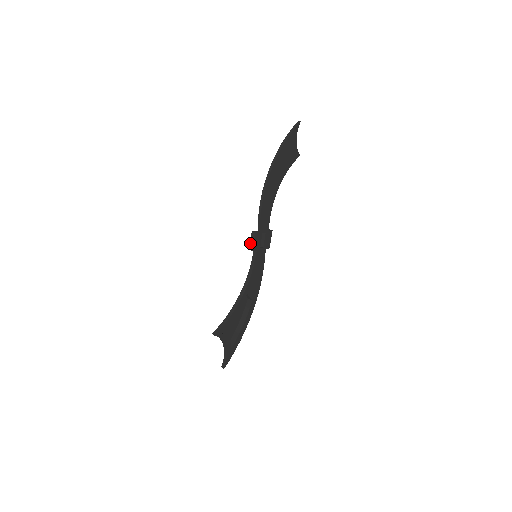
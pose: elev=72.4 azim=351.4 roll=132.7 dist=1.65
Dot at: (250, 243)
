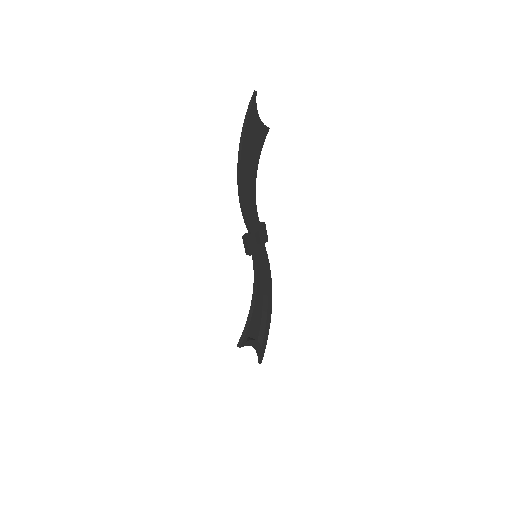
Dot at: occluded
